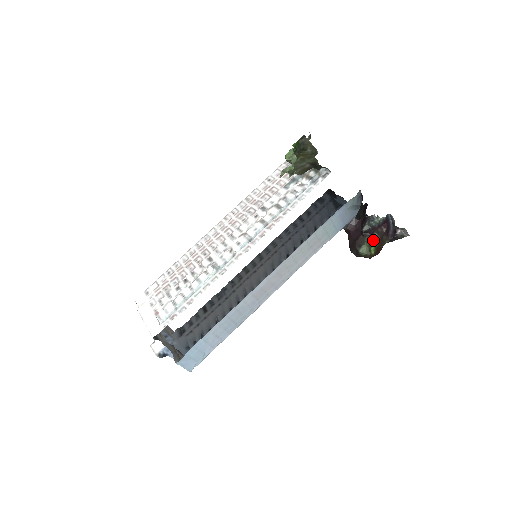
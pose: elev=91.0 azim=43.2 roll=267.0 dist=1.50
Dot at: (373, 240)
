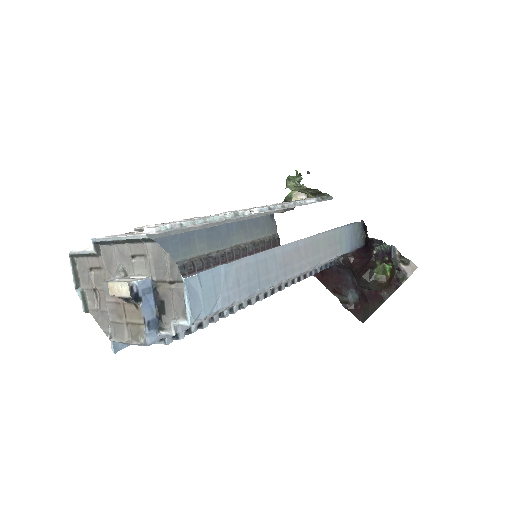
Dot at: (386, 262)
